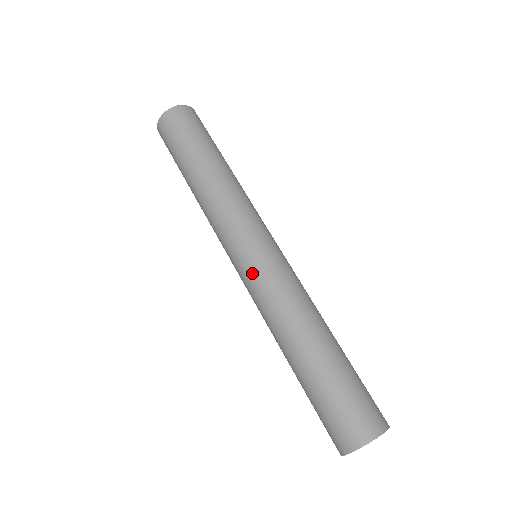
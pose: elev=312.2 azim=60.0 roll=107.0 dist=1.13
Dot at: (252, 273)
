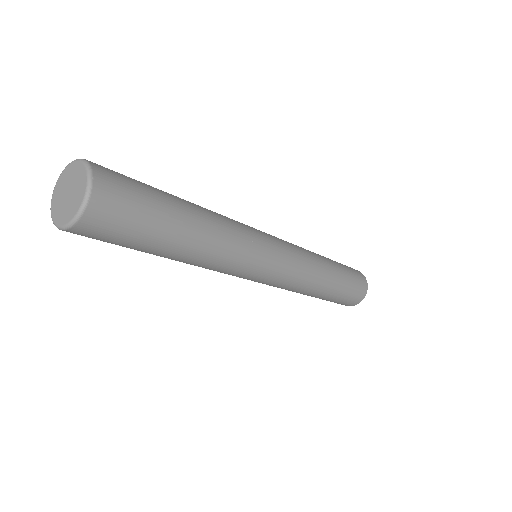
Dot at: (268, 284)
